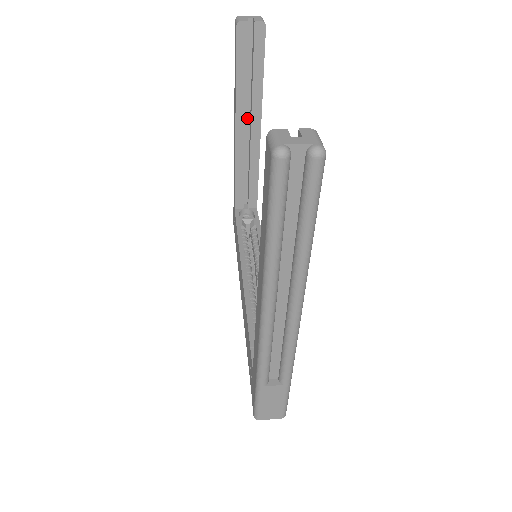
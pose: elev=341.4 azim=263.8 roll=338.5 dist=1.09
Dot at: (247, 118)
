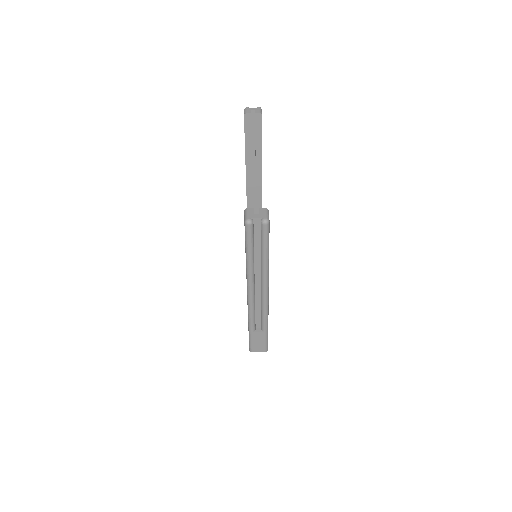
Dot at: (254, 165)
